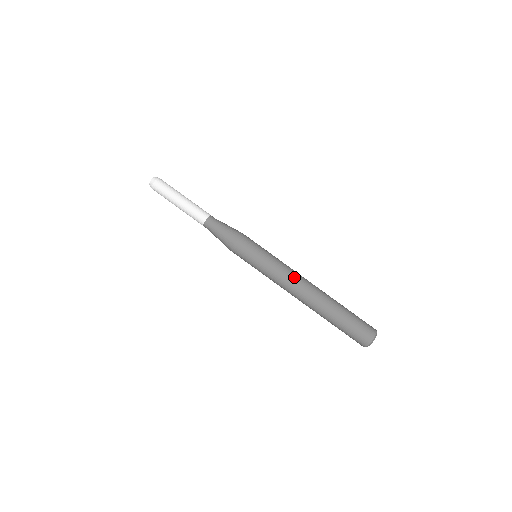
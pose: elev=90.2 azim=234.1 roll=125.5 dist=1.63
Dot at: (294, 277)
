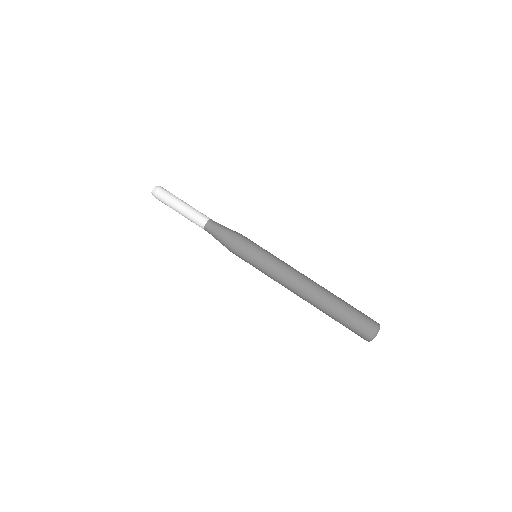
Dot at: (296, 270)
